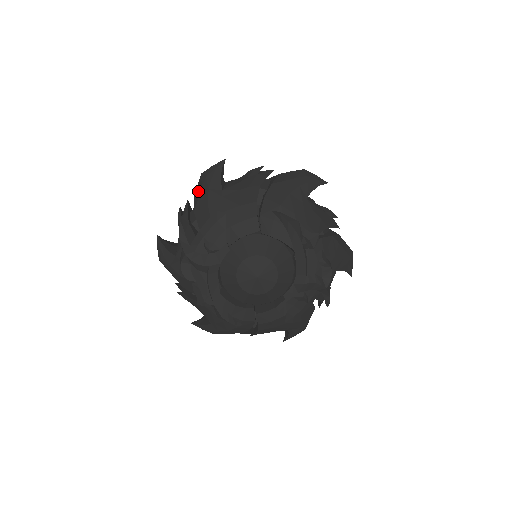
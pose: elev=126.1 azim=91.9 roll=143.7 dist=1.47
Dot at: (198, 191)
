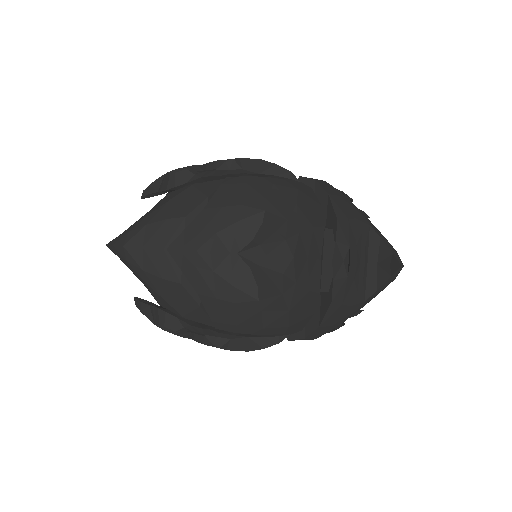
Dot at: occluded
